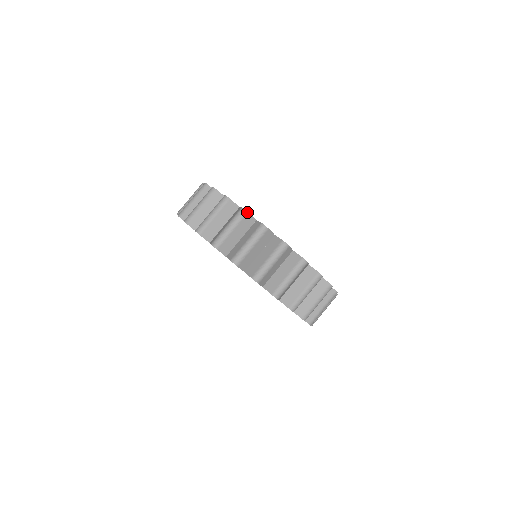
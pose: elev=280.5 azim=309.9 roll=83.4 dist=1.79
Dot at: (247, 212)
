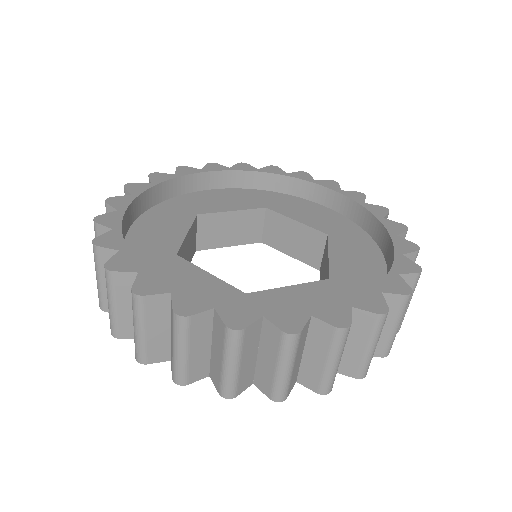
Dot at: (187, 317)
